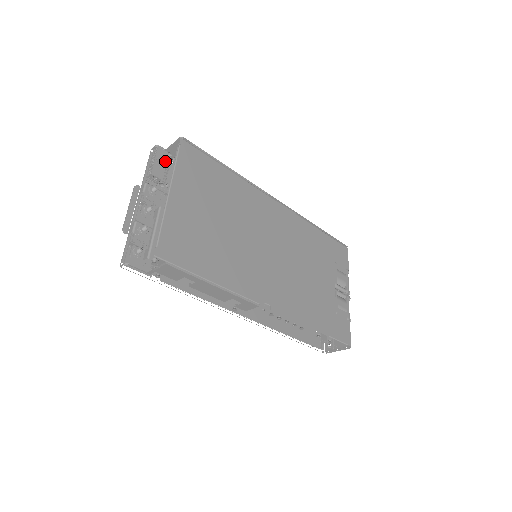
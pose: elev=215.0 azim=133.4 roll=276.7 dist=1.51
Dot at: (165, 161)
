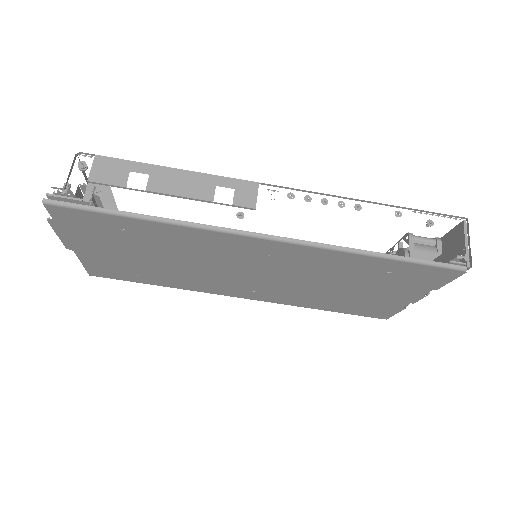
Dot at: occluded
